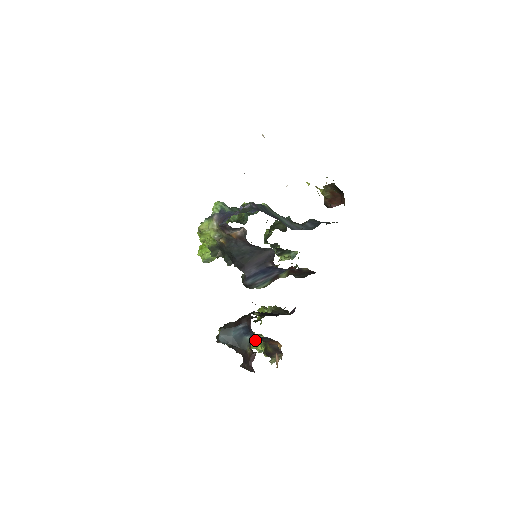
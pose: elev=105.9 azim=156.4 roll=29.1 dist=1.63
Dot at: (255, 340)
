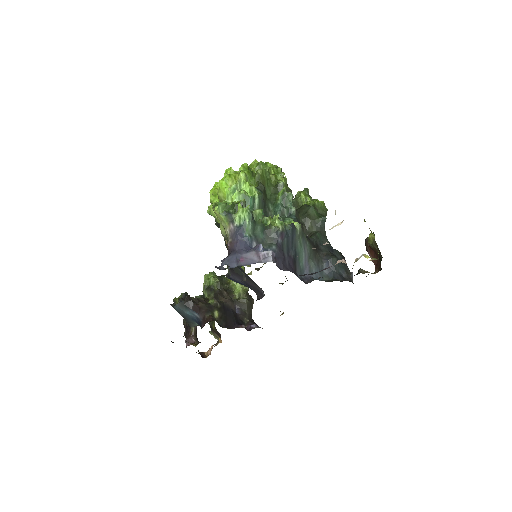
Dot at: occluded
